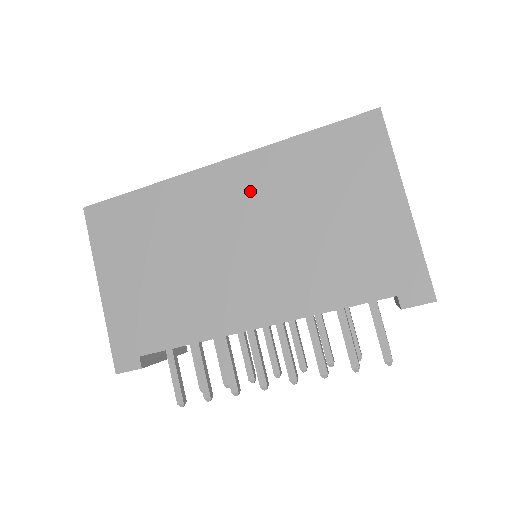
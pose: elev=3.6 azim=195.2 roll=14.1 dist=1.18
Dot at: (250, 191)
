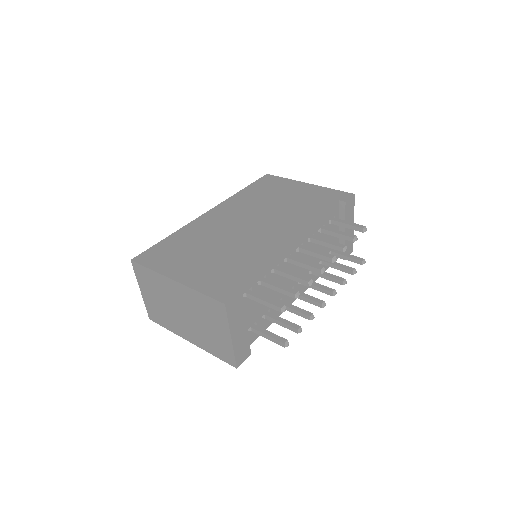
Dot at: (235, 210)
